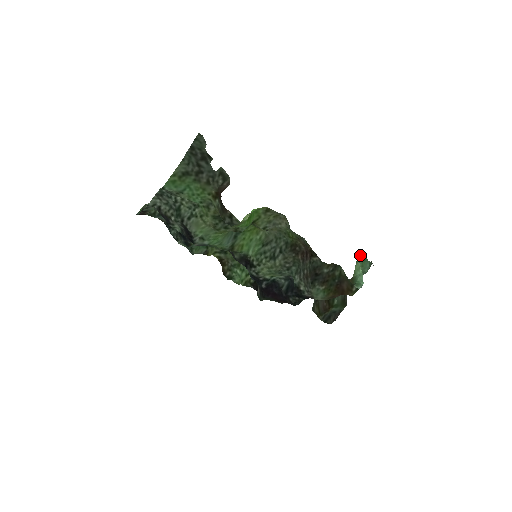
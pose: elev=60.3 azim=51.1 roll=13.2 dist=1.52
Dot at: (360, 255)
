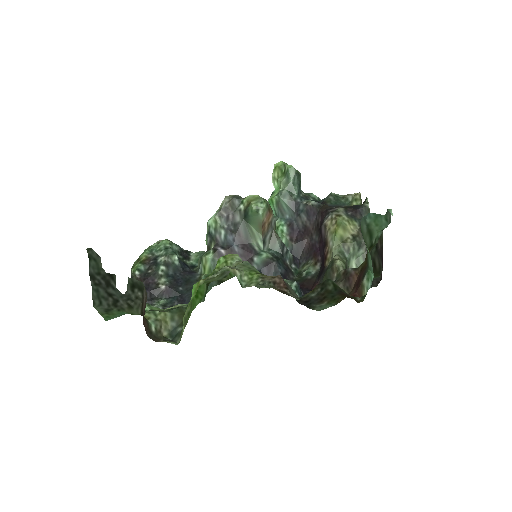
Dot at: (365, 216)
